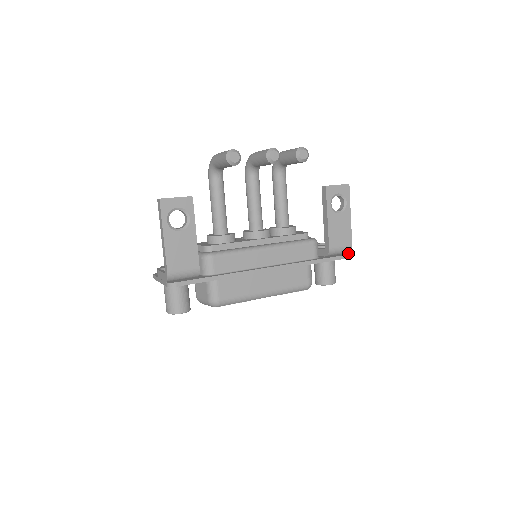
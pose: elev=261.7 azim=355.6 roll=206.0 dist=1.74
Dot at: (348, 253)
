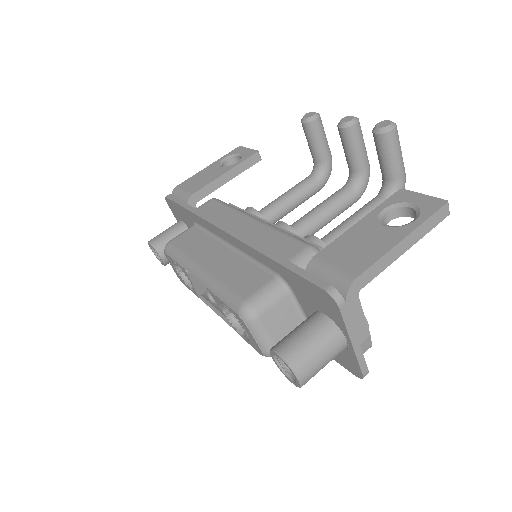
Dot at: (343, 297)
